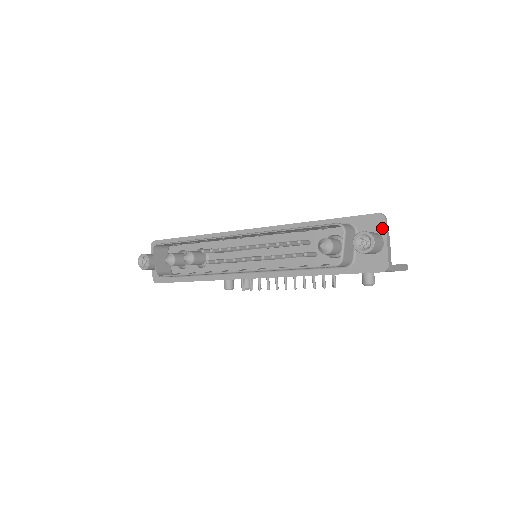
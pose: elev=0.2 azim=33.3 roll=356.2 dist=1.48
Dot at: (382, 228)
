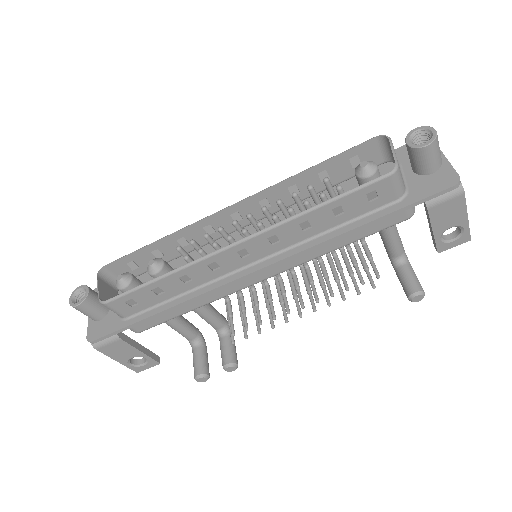
Dot at: occluded
